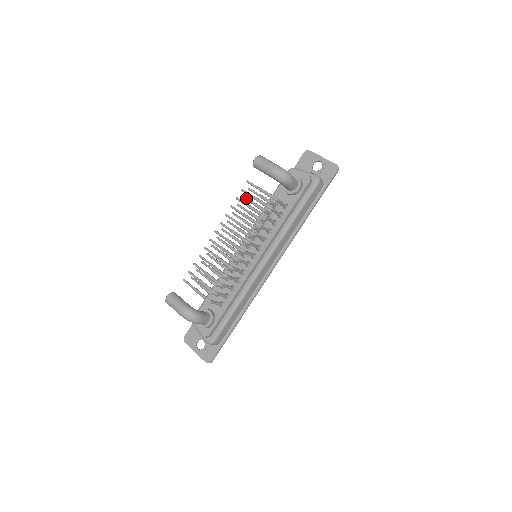
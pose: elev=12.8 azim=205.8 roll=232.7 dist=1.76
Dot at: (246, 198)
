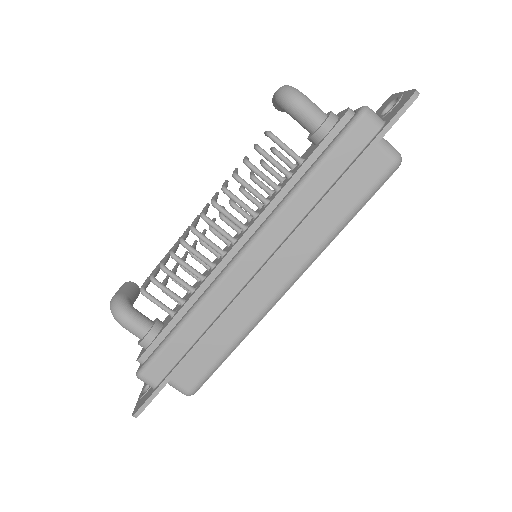
Dot at: (261, 159)
